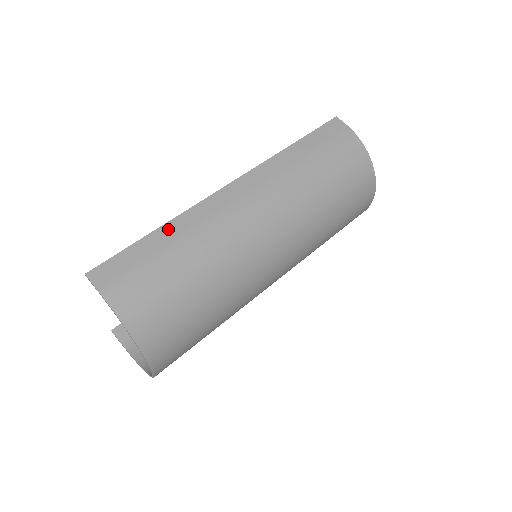
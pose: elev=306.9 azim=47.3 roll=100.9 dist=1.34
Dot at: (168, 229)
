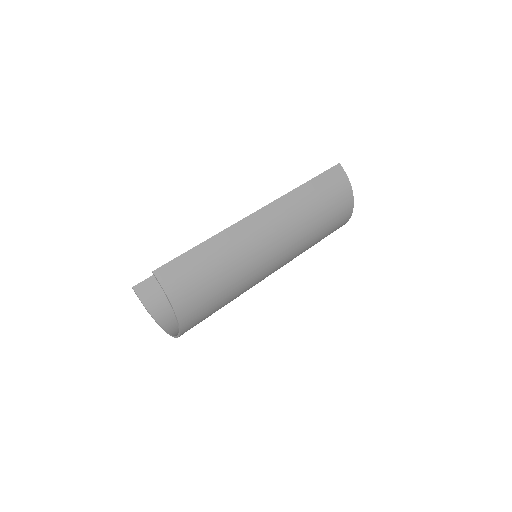
Dot at: (212, 243)
